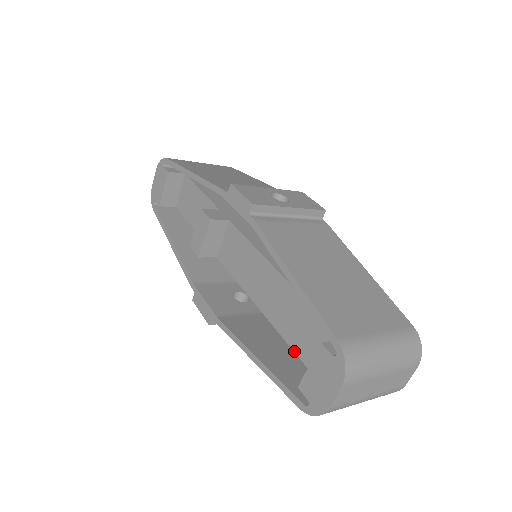
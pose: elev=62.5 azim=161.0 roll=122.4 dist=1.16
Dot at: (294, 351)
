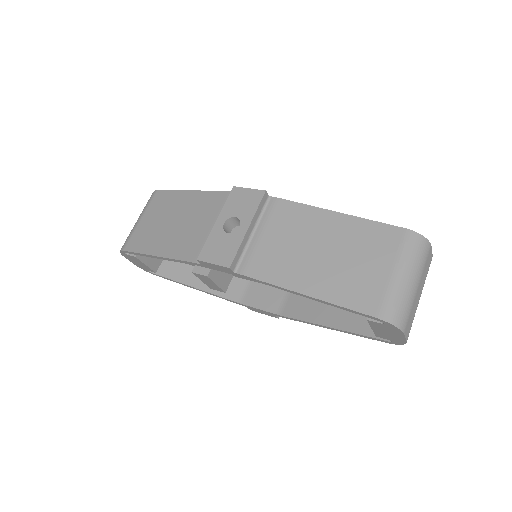
Dot at: occluded
